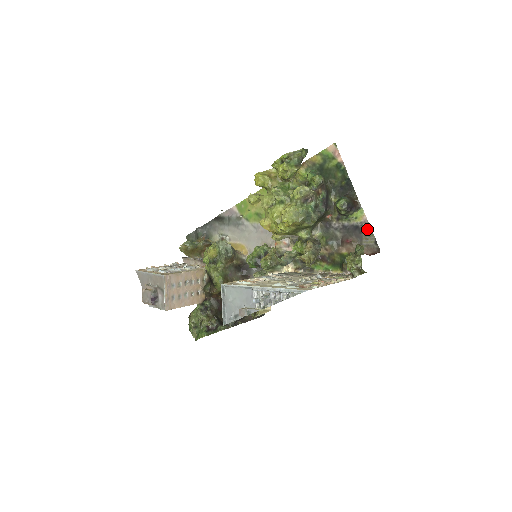
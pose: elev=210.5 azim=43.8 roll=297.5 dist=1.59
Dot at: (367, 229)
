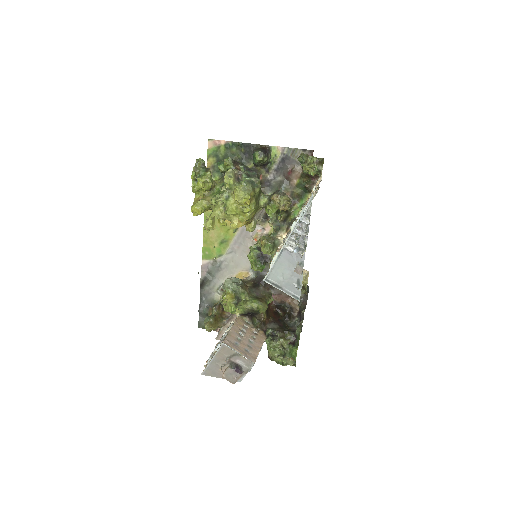
Dot at: (289, 151)
